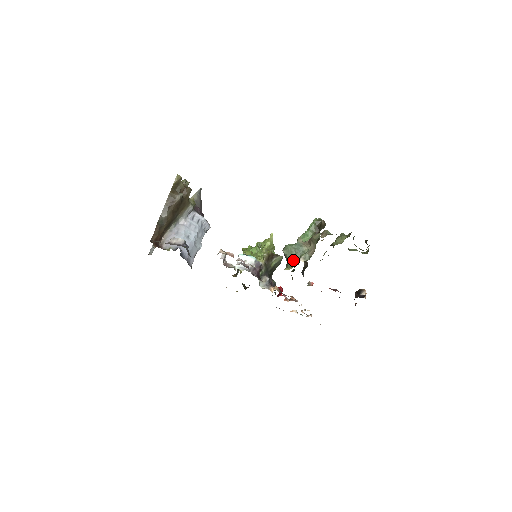
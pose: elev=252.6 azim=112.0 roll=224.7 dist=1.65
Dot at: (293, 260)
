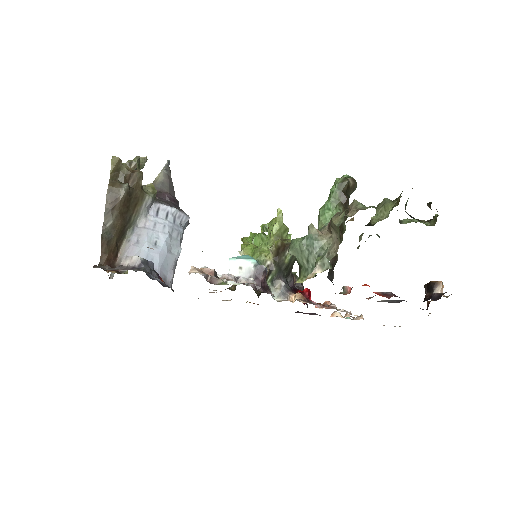
Dot at: (307, 265)
